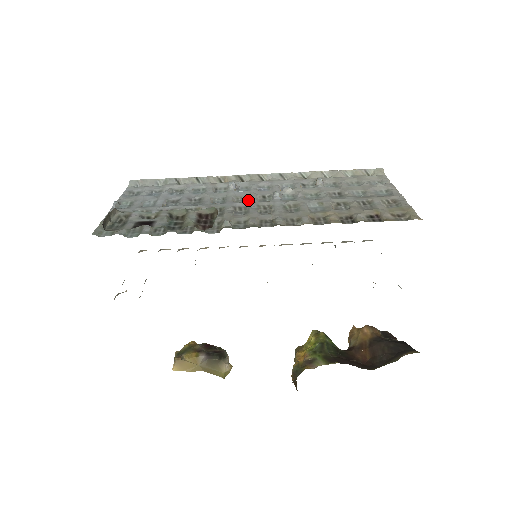
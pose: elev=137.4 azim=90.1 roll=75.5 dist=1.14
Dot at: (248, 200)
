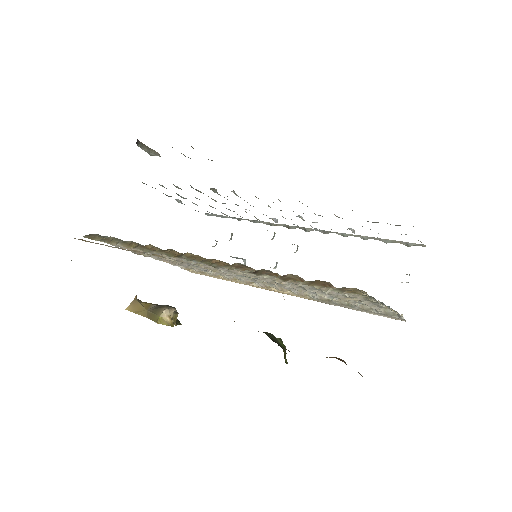
Dot at: occluded
